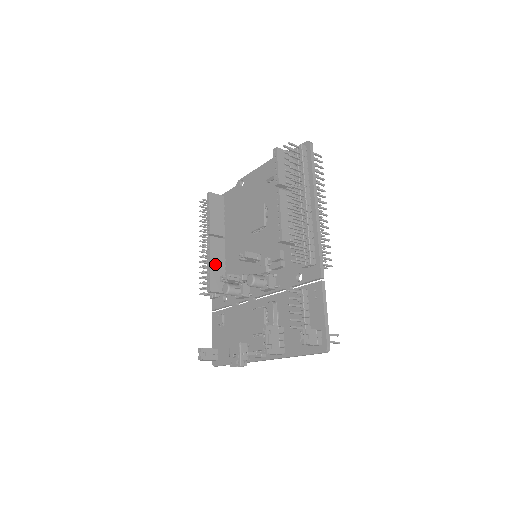
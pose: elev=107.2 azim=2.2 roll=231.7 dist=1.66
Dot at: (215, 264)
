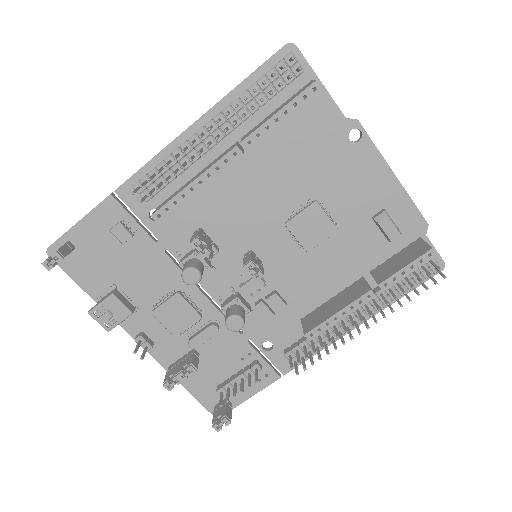
Dot at: occluded
